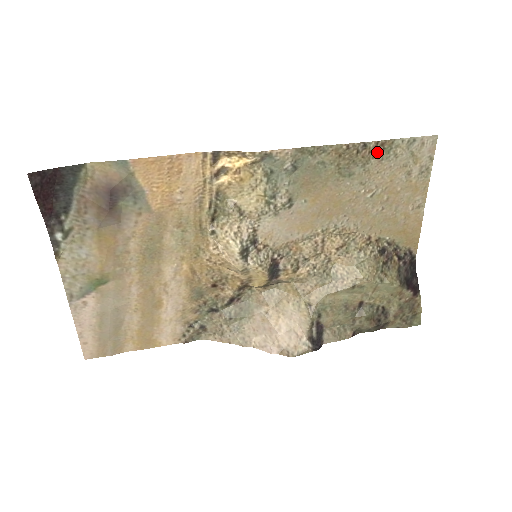
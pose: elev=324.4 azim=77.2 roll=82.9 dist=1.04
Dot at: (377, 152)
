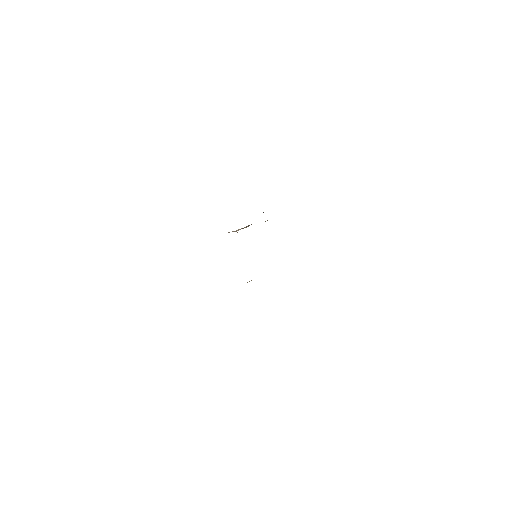
Dot at: occluded
